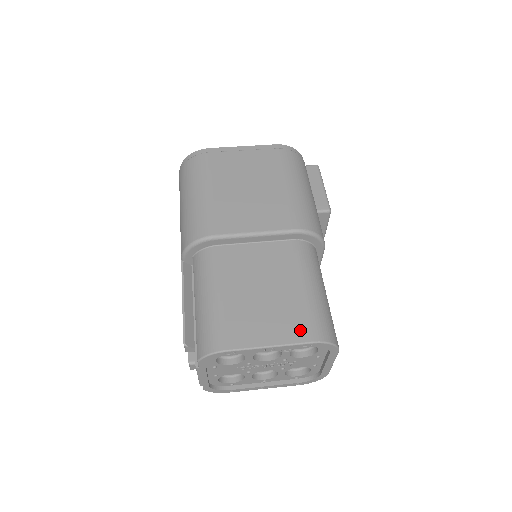
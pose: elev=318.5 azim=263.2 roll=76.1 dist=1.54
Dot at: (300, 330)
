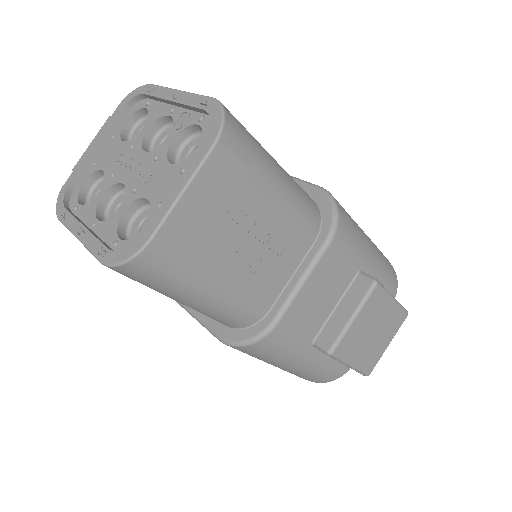
Dot at: occluded
